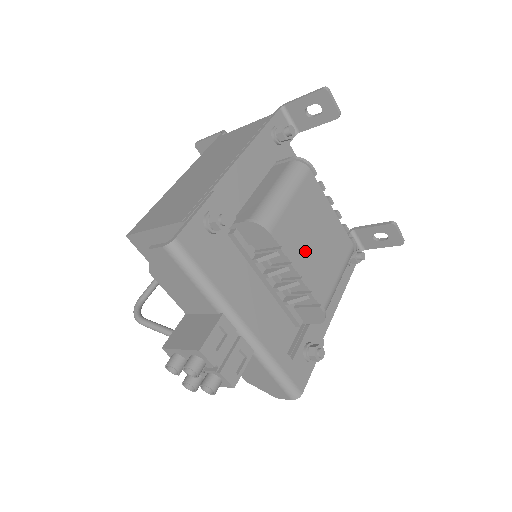
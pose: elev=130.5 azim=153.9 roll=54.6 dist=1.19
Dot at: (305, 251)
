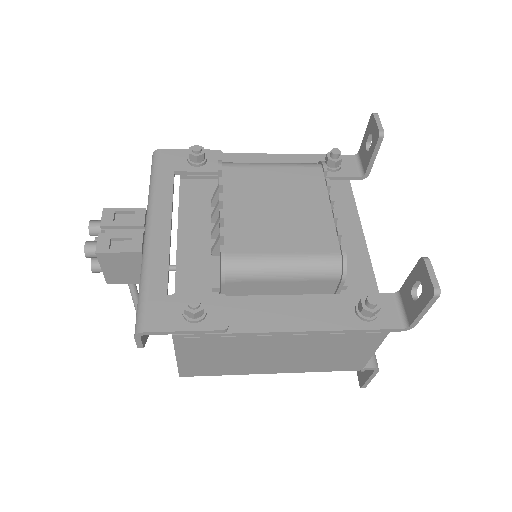
Dot at: (251, 203)
